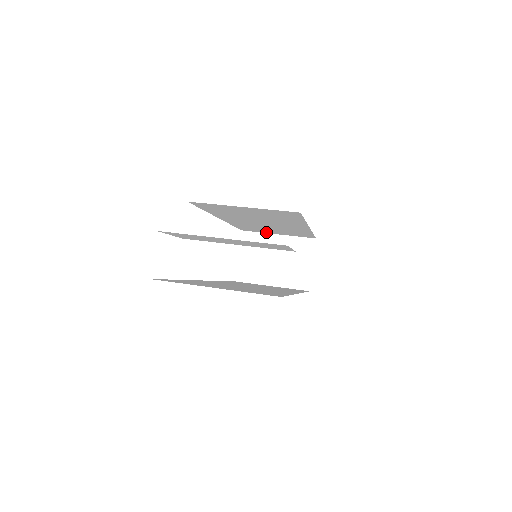
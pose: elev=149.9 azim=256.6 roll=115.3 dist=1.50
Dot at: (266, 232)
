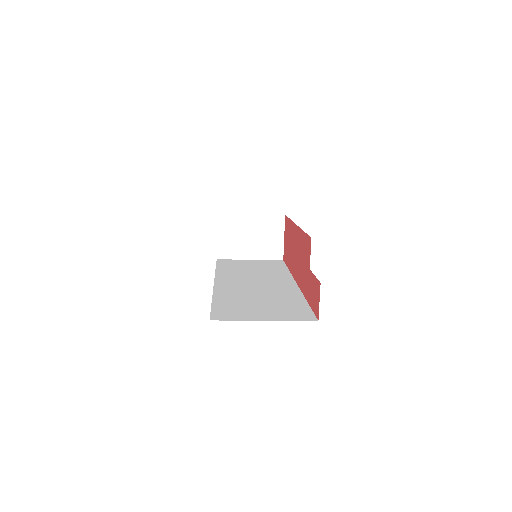
Dot at: occluded
